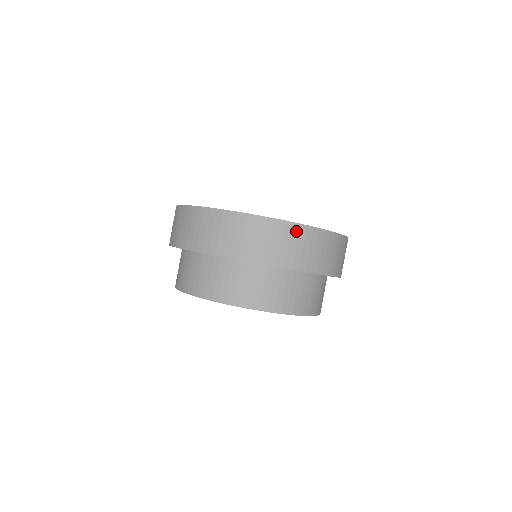
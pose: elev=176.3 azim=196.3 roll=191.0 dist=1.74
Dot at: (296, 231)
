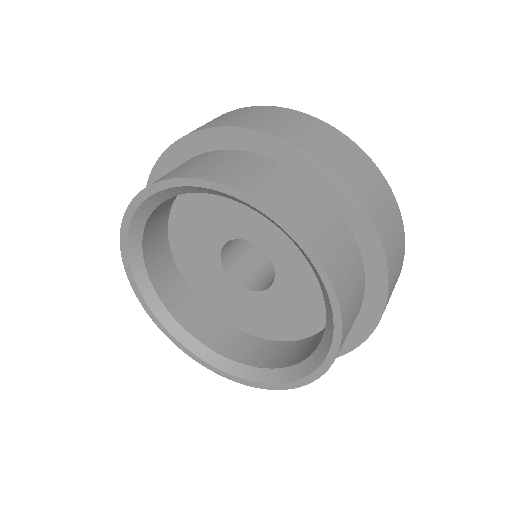
Dot at: (391, 200)
